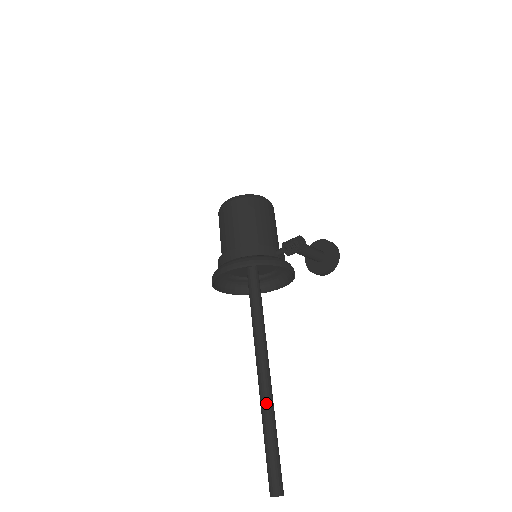
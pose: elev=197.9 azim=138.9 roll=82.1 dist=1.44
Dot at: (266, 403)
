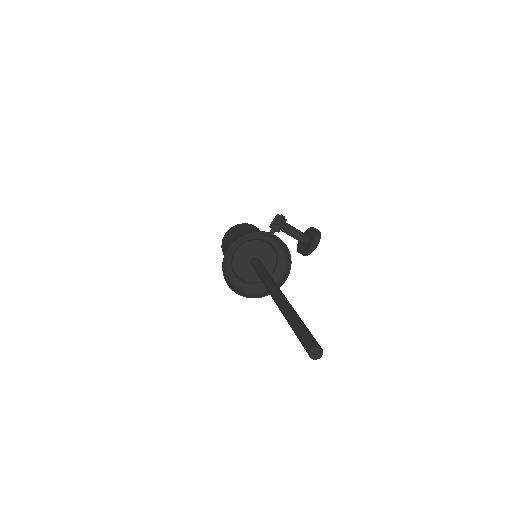
Dot at: (285, 306)
